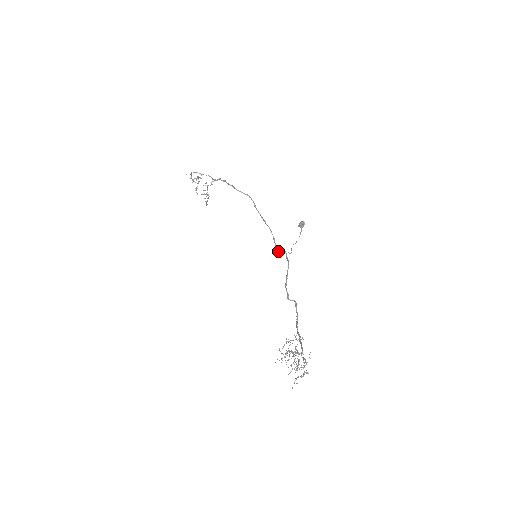
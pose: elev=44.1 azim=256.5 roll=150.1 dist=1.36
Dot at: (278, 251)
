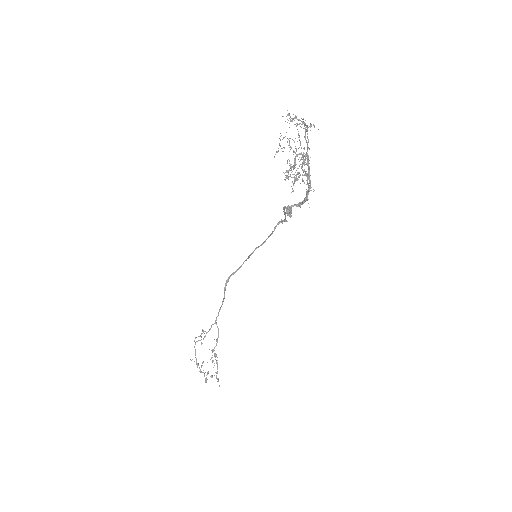
Dot at: (274, 228)
